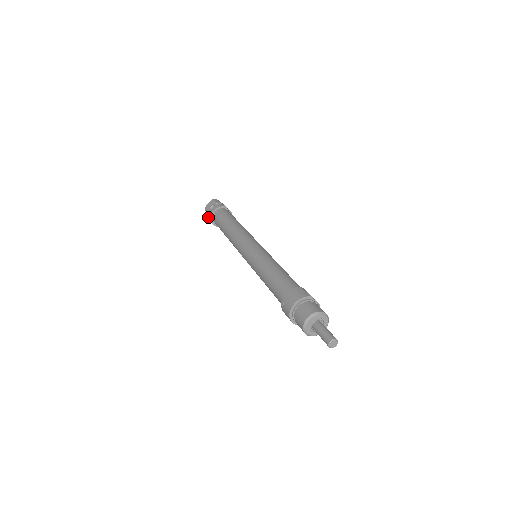
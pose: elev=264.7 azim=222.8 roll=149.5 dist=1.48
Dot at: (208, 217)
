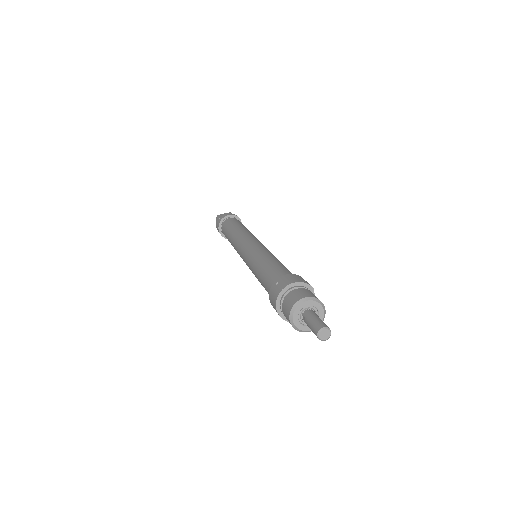
Dot at: (217, 221)
